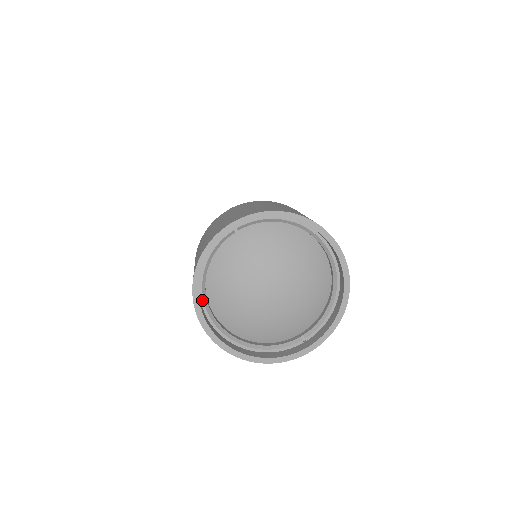
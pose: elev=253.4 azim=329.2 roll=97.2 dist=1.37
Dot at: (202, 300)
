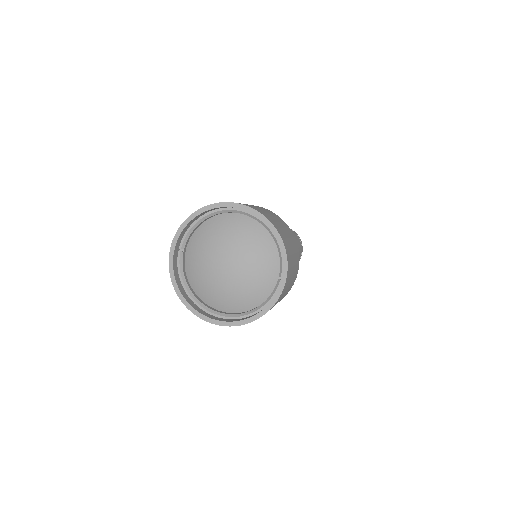
Dot at: (200, 307)
